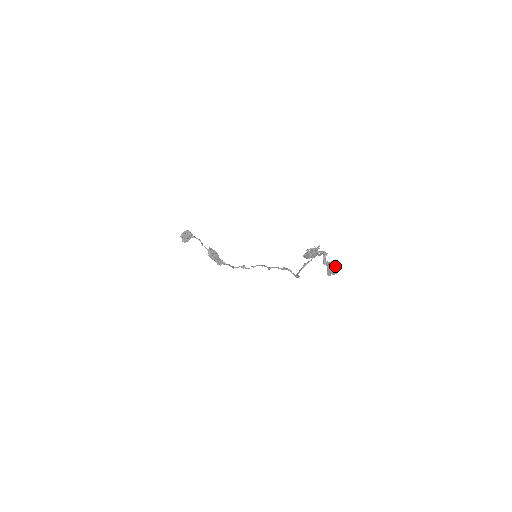
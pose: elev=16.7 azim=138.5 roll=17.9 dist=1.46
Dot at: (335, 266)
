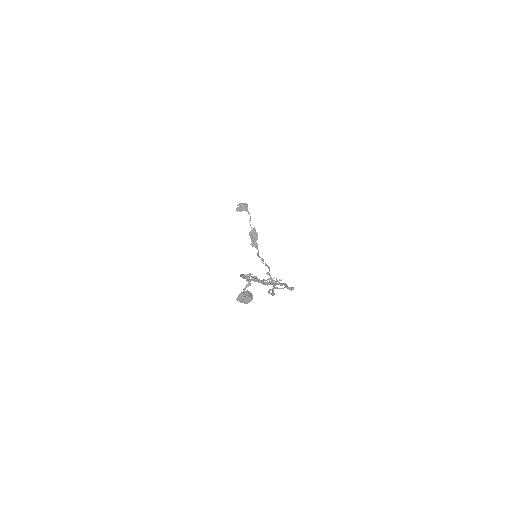
Dot at: (244, 297)
